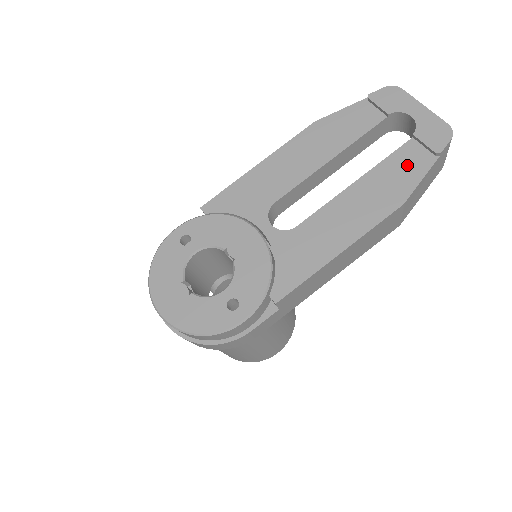
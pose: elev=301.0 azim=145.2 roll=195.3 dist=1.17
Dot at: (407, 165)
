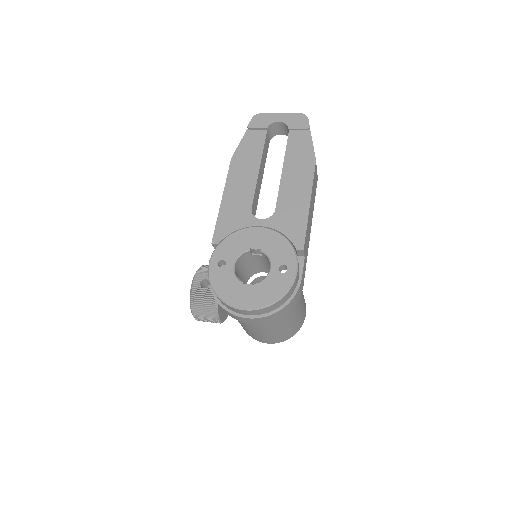
Dot at: (299, 143)
